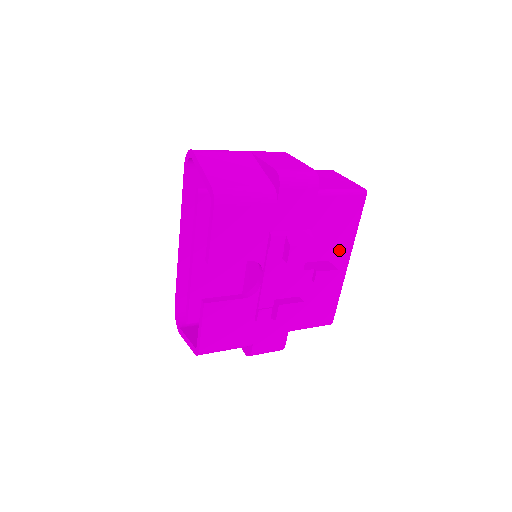
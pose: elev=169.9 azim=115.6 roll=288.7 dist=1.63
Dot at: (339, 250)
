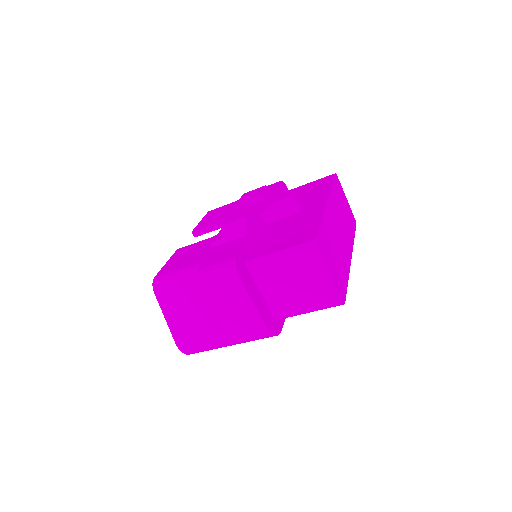
Dot at: (314, 200)
